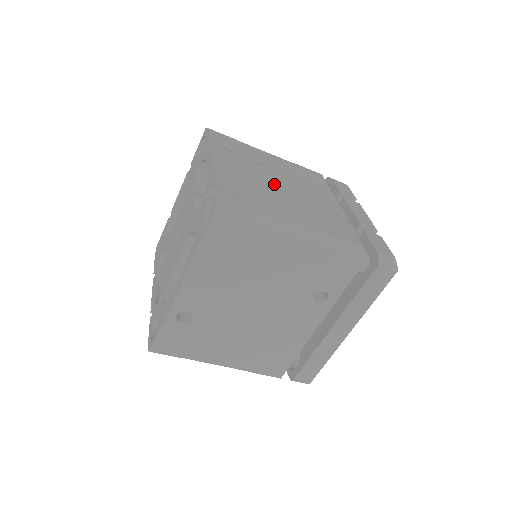
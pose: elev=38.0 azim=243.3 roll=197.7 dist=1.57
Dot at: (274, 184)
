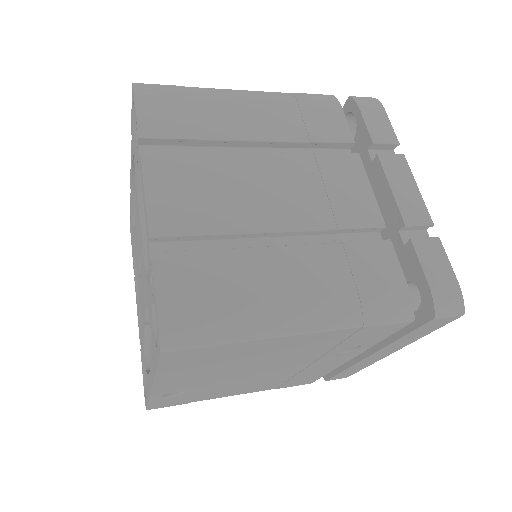
Dot at: (257, 202)
